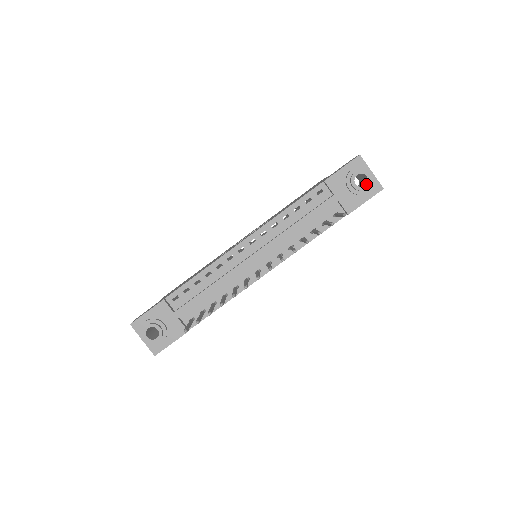
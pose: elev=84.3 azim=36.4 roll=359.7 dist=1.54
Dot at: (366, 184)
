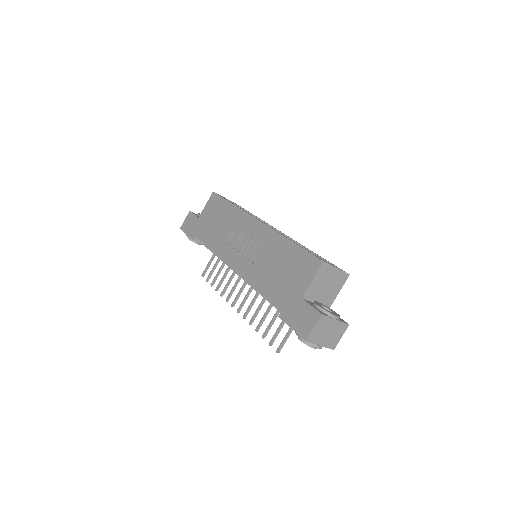
Dot at: occluded
